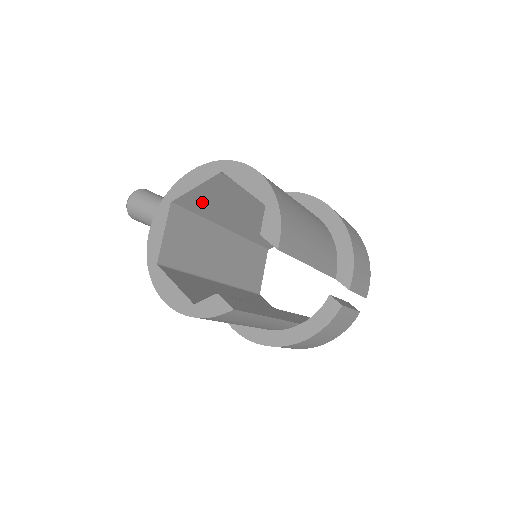
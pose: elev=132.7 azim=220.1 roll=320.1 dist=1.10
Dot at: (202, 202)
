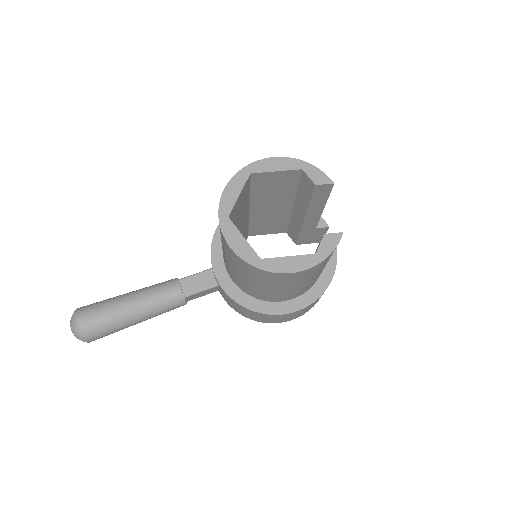
Dot at: (235, 213)
